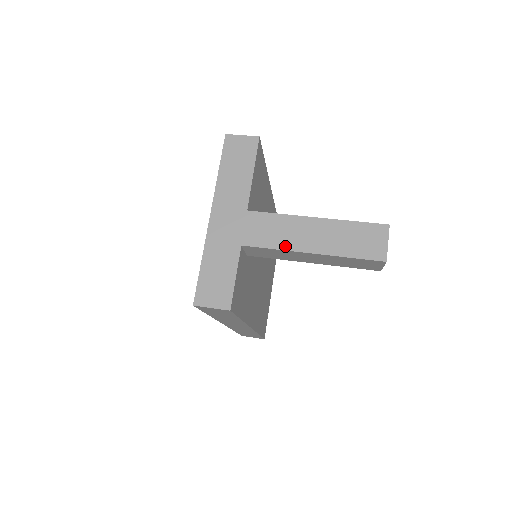
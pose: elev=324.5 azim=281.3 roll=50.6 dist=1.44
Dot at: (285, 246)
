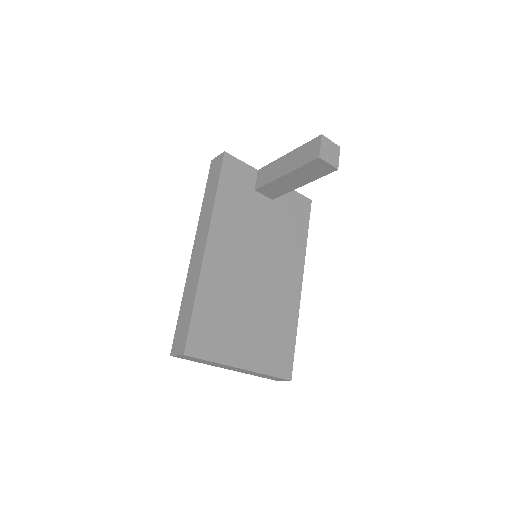
Dot at: occluded
